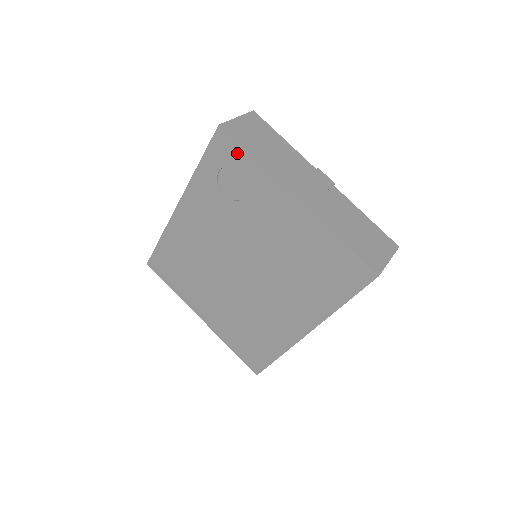
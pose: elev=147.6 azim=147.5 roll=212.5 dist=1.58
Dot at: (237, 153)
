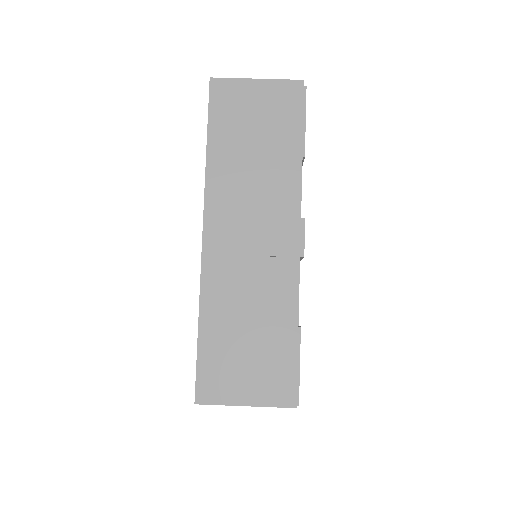
Dot at: occluded
